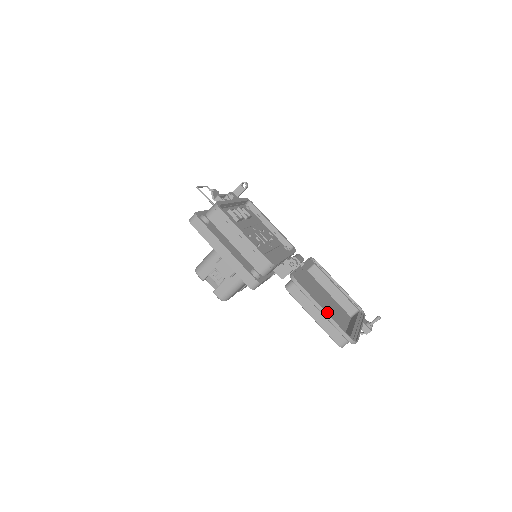
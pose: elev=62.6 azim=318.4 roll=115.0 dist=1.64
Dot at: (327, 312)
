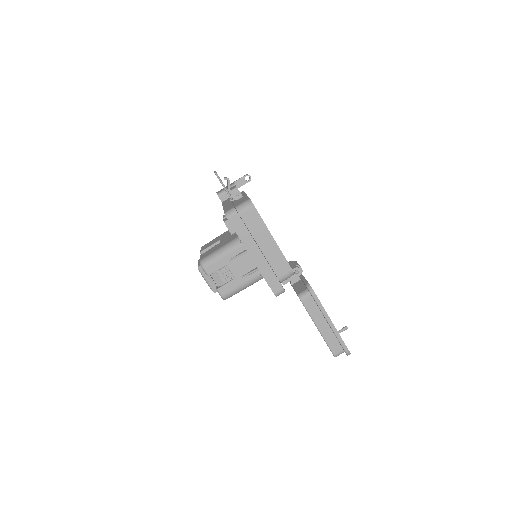
Dot at: occluded
